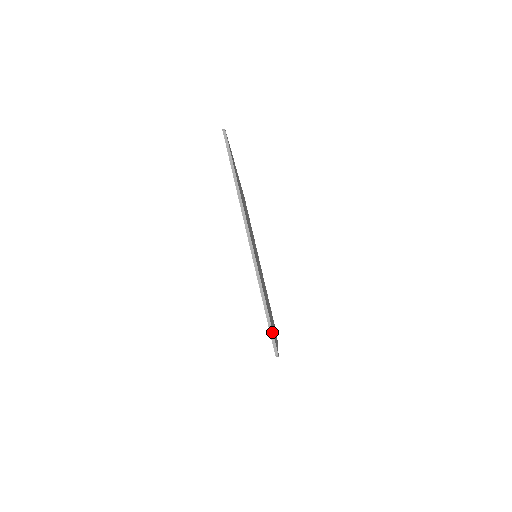
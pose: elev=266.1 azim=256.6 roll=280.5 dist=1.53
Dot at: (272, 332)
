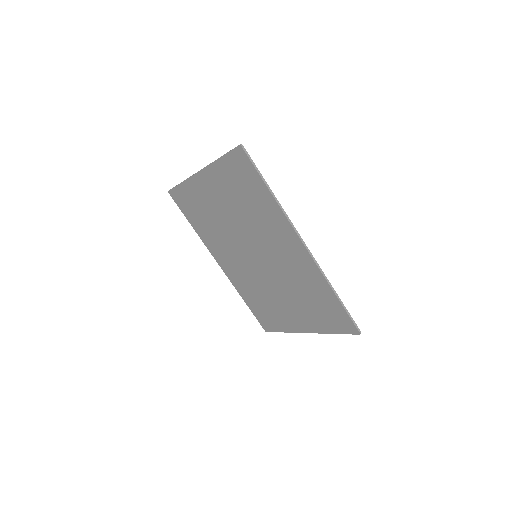
Dot at: (231, 150)
